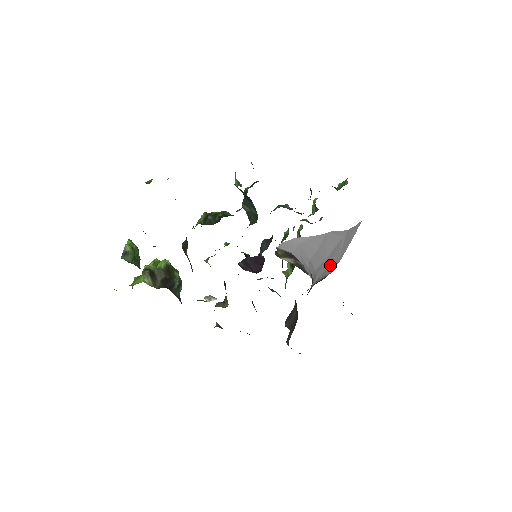
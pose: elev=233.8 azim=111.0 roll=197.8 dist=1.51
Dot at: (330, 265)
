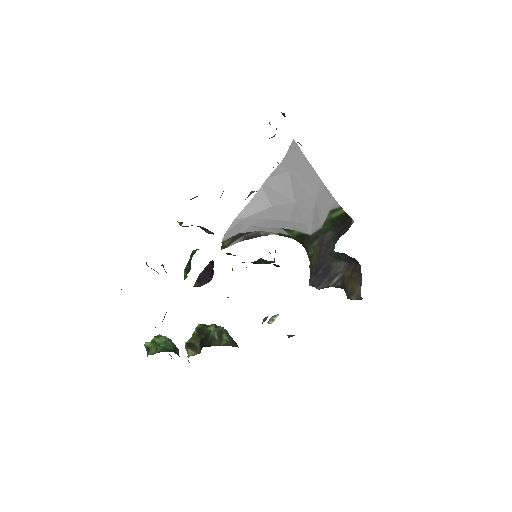
Dot at: (314, 200)
